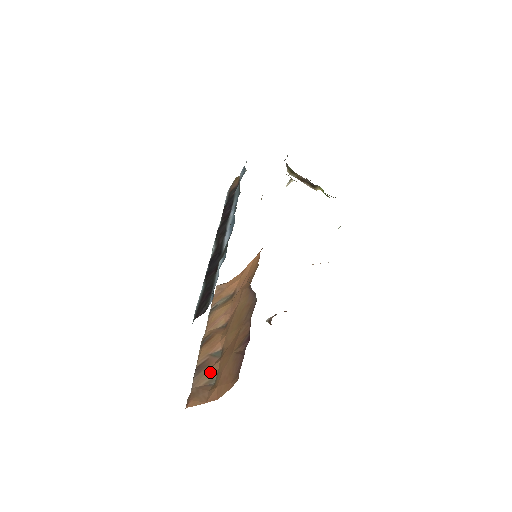
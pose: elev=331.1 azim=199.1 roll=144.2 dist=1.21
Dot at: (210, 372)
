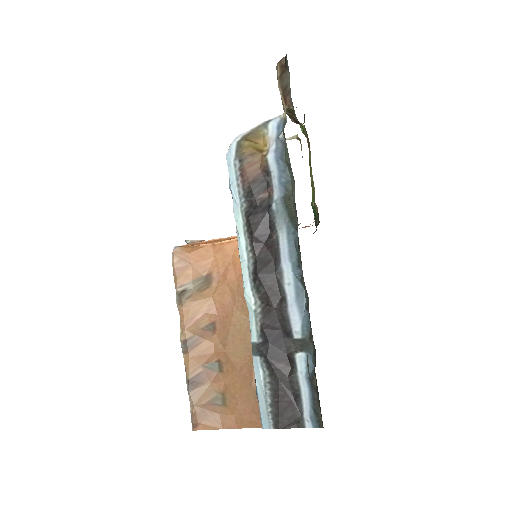
Dot at: (211, 389)
